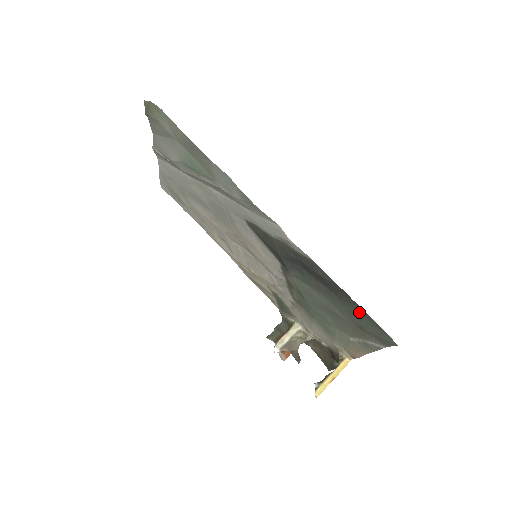
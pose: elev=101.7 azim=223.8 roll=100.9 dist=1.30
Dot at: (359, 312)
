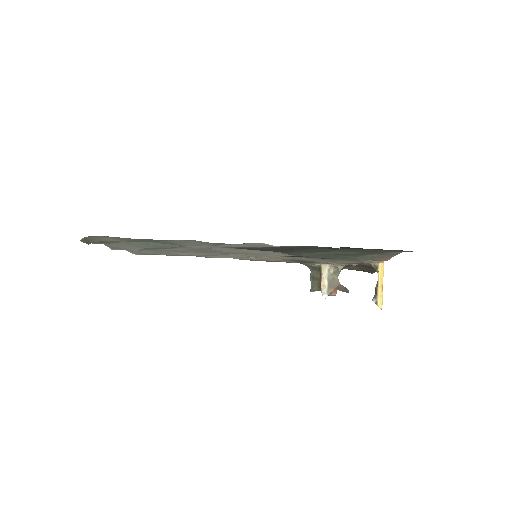
Dot at: (367, 249)
